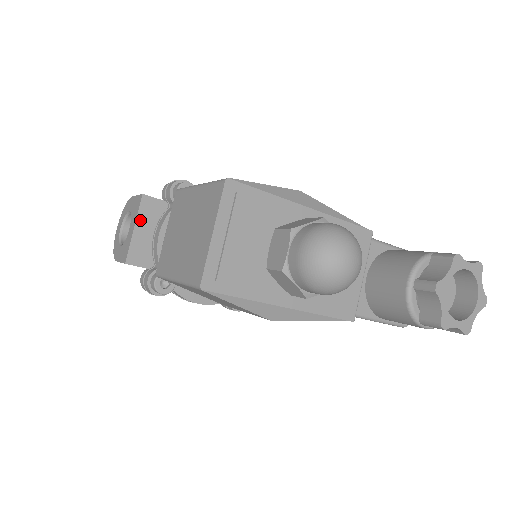
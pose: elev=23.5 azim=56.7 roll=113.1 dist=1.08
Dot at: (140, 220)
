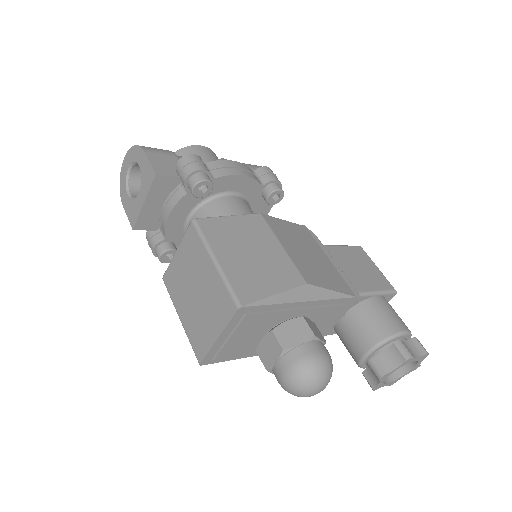
Dot at: (151, 196)
